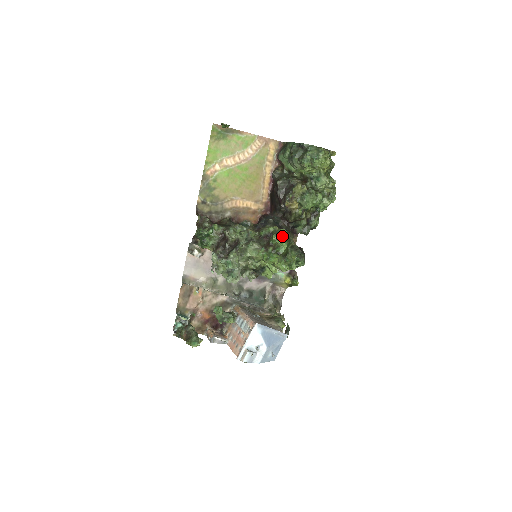
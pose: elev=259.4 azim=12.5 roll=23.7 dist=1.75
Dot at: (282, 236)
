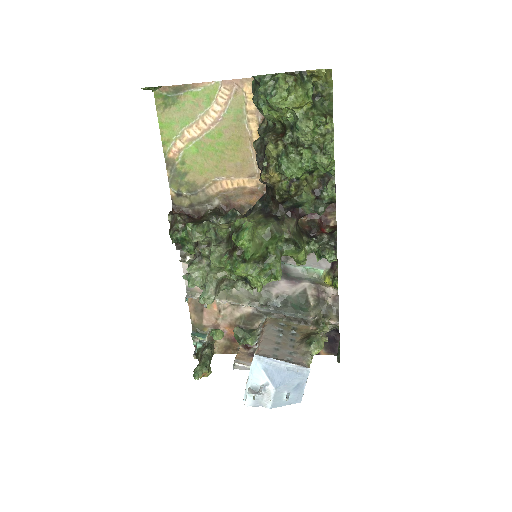
Dot at: (242, 234)
